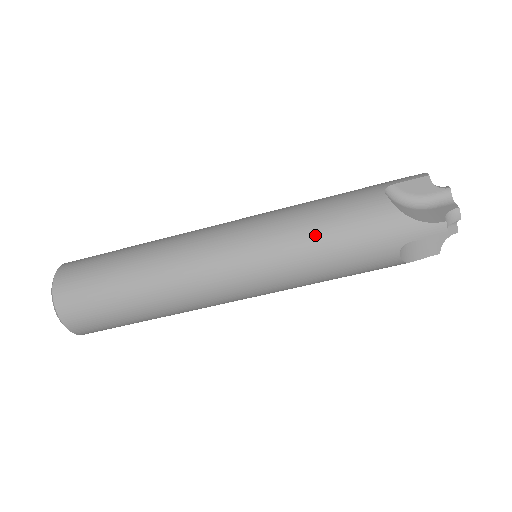
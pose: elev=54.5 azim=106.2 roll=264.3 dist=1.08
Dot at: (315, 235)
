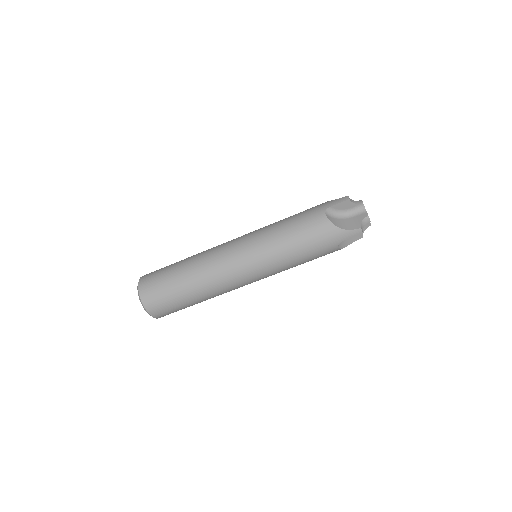
Dot at: (289, 246)
